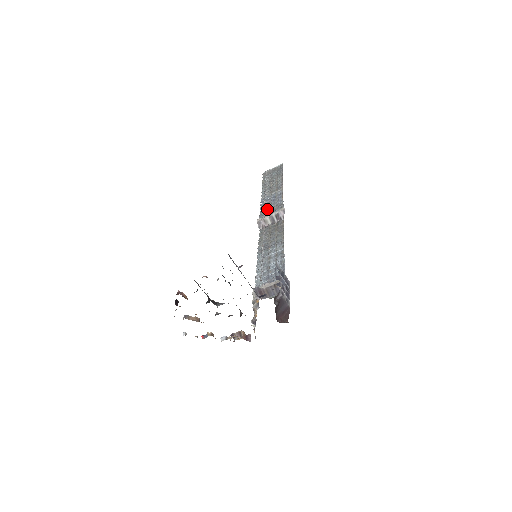
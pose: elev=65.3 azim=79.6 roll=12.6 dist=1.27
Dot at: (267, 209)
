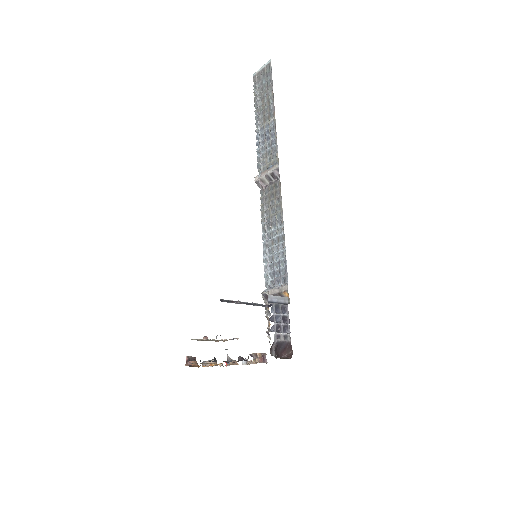
Dot at: (263, 155)
